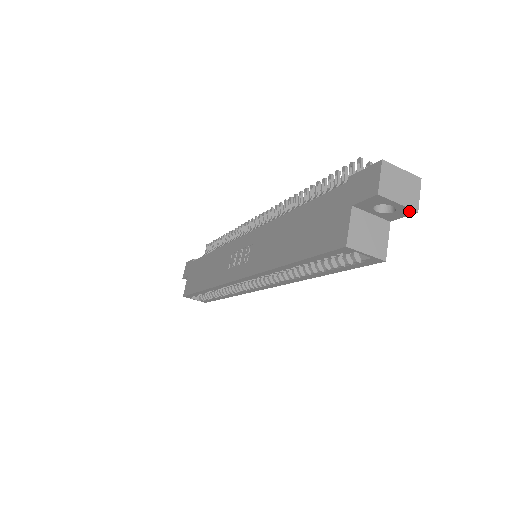
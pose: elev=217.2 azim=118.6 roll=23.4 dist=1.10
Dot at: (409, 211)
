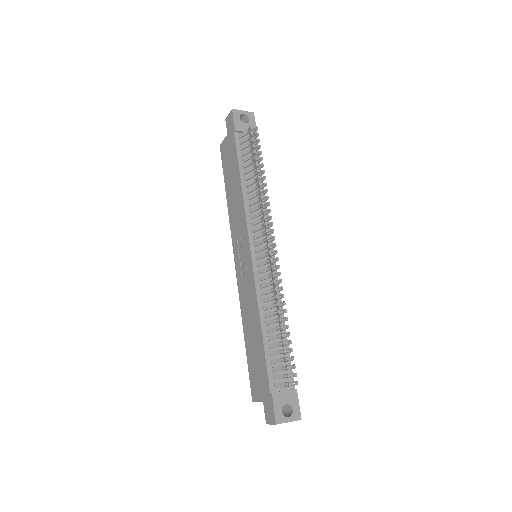
Dot at: occluded
